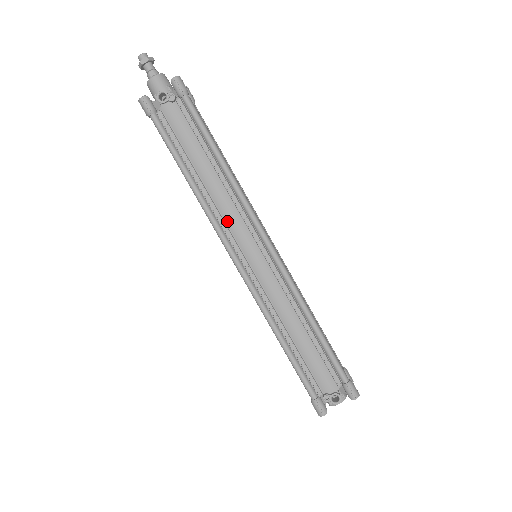
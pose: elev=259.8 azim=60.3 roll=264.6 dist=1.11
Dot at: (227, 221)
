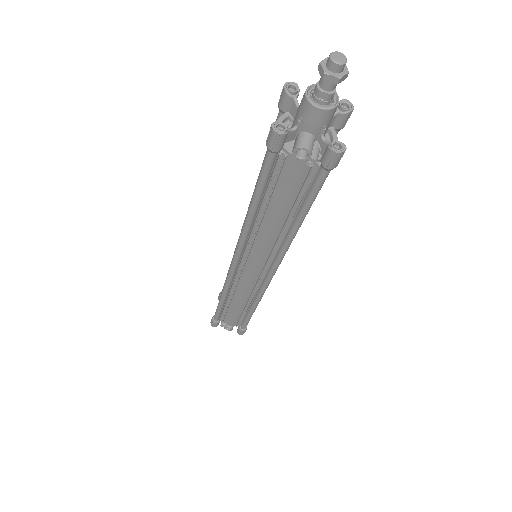
Dot at: (254, 249)
